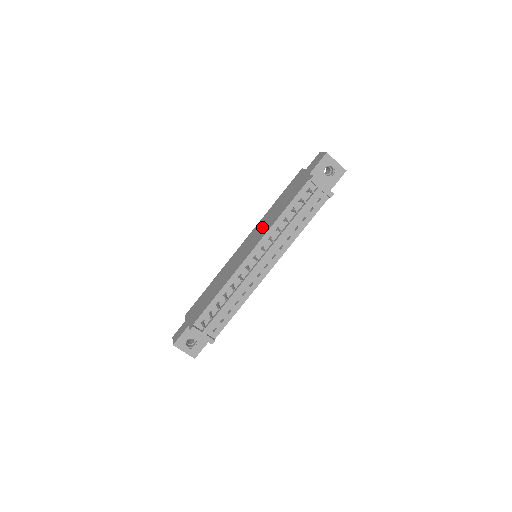
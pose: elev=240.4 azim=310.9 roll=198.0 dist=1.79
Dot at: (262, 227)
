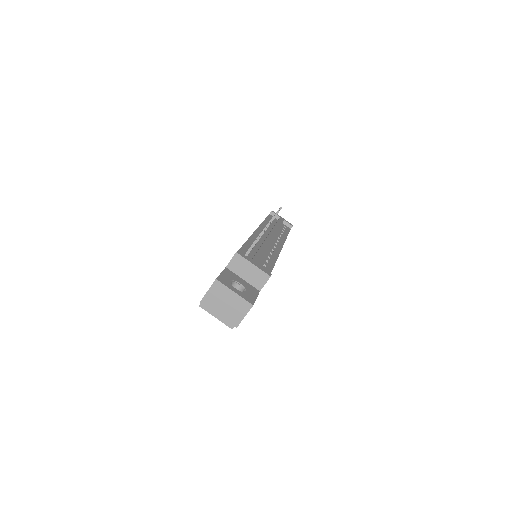
Dot at: occluded
